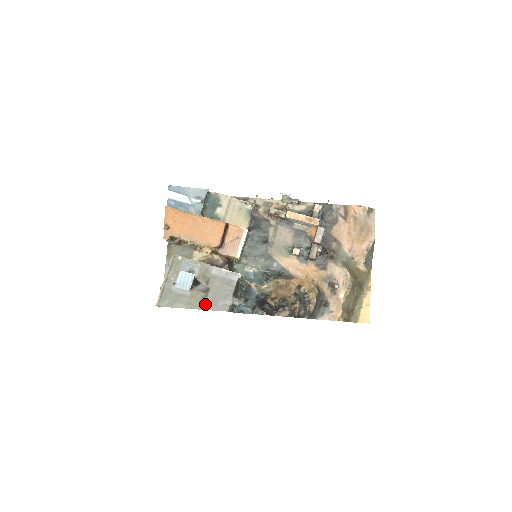
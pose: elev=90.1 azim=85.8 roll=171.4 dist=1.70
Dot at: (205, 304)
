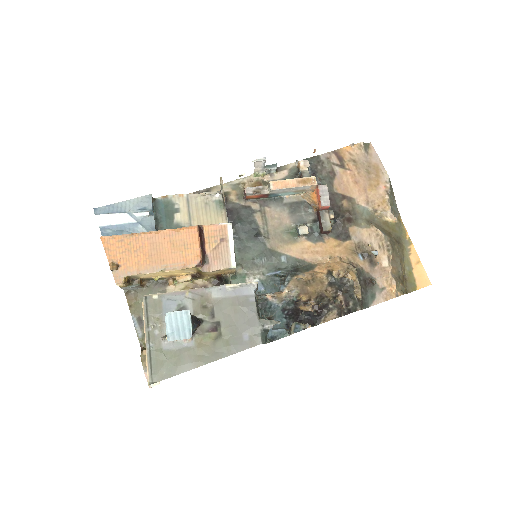
Dot at: (223, 348)
